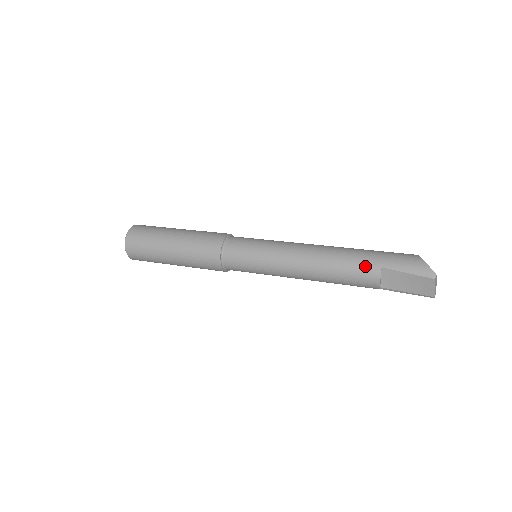
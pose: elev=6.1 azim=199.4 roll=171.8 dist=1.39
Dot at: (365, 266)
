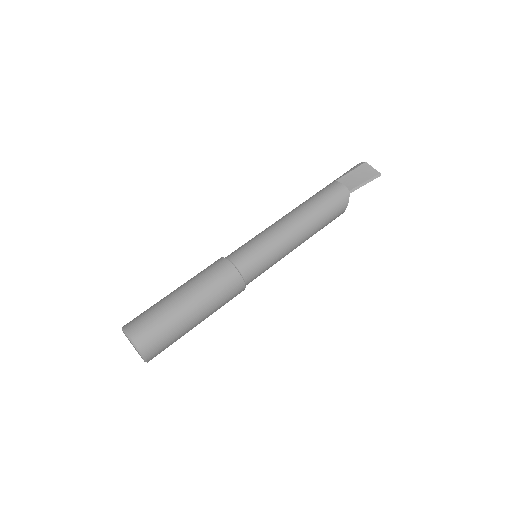
Dot at: (326, 188)
